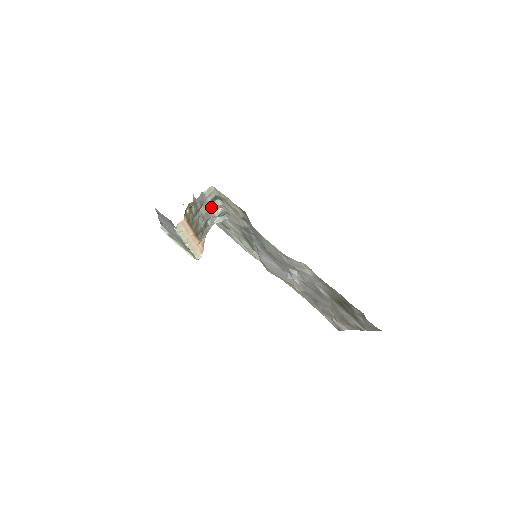
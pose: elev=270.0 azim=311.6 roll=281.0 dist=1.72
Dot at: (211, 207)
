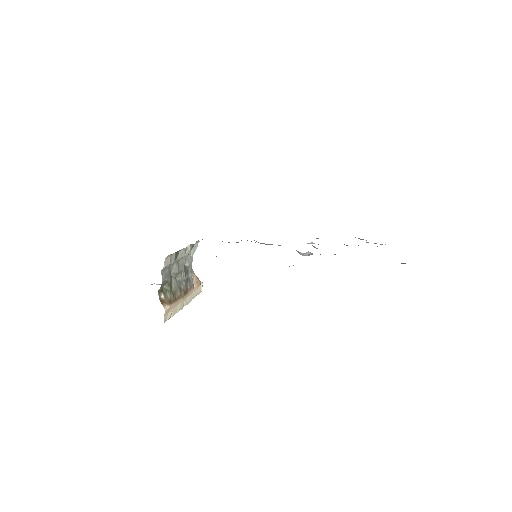
Dot at: (179, 259)
